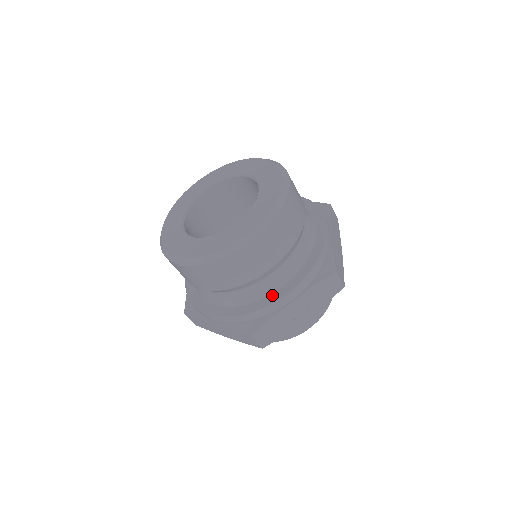
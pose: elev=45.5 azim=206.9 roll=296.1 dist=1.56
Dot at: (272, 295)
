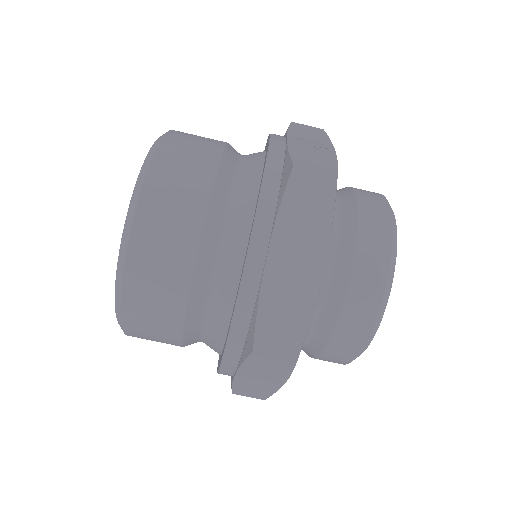
Dot at: (264, 159)
